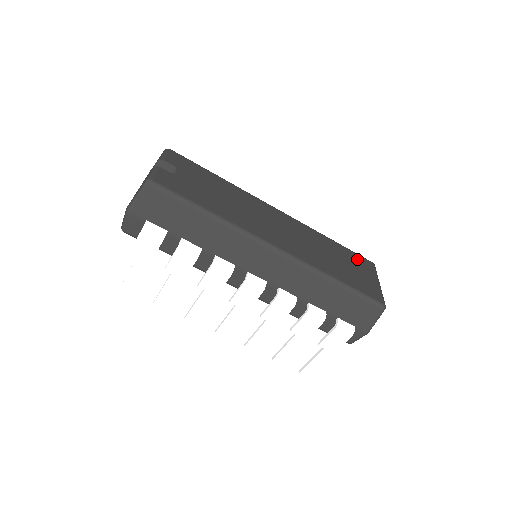
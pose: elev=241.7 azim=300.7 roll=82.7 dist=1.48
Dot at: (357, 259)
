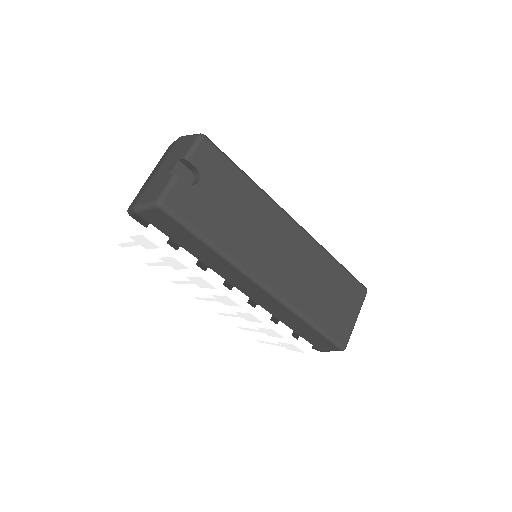
Dot at: (351, 288)
